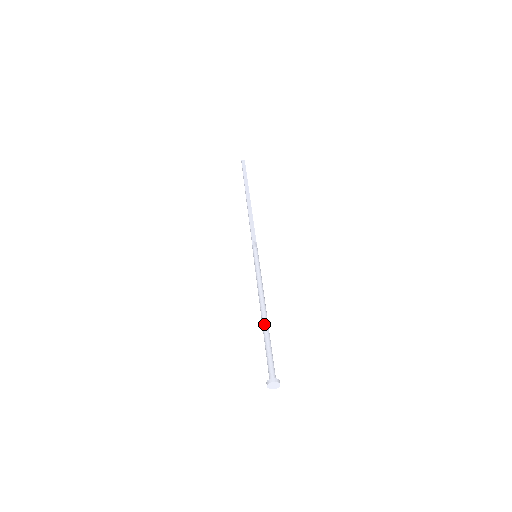
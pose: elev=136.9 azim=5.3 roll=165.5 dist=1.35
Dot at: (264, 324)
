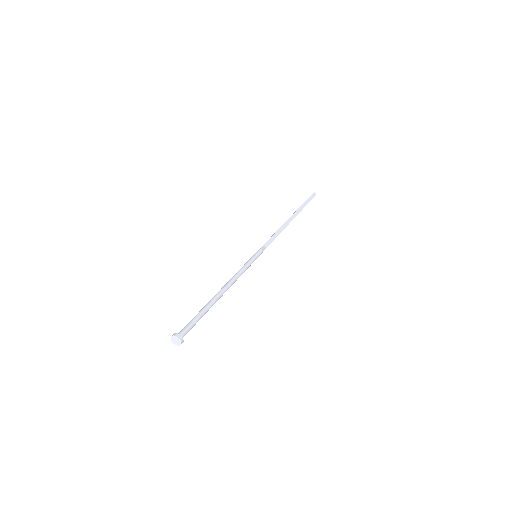
Dot at: (213, 299)
